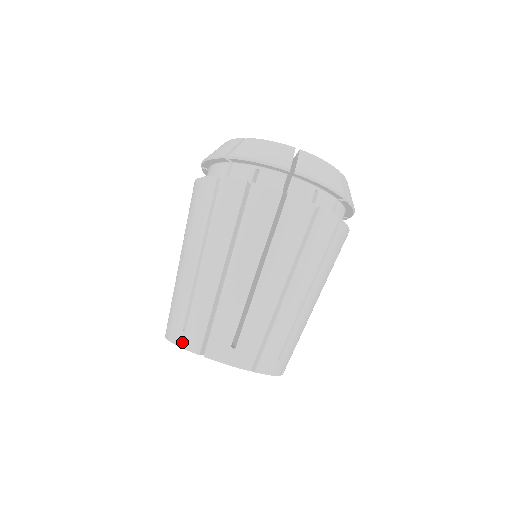
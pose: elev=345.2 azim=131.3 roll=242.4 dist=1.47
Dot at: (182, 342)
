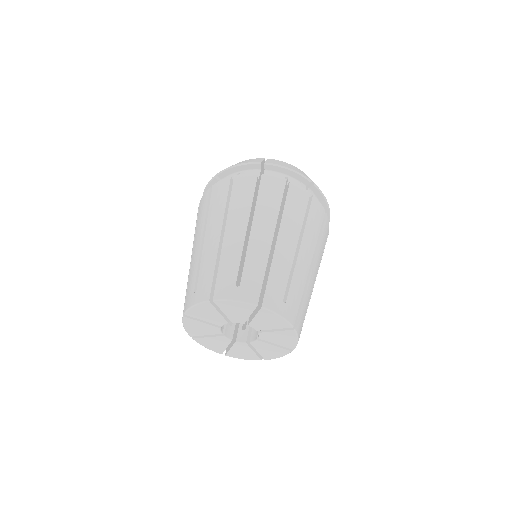
Dot at: (237, 296)
